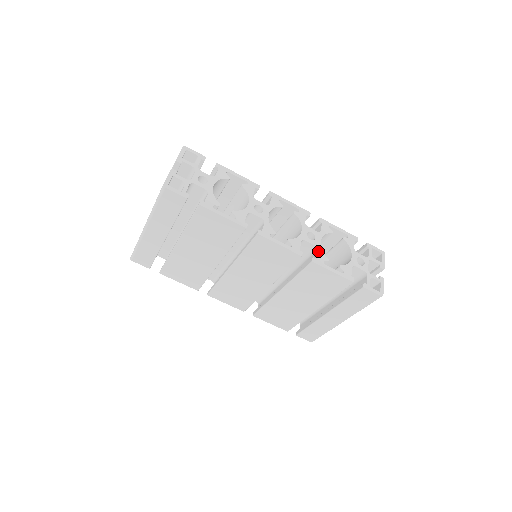
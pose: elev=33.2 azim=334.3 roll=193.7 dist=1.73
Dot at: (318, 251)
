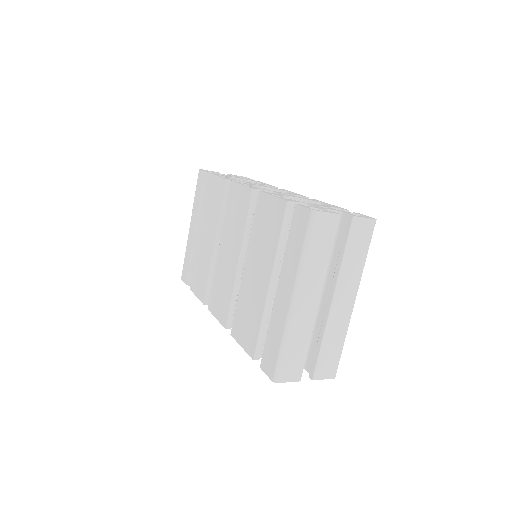
Dot at: (277, 194)
